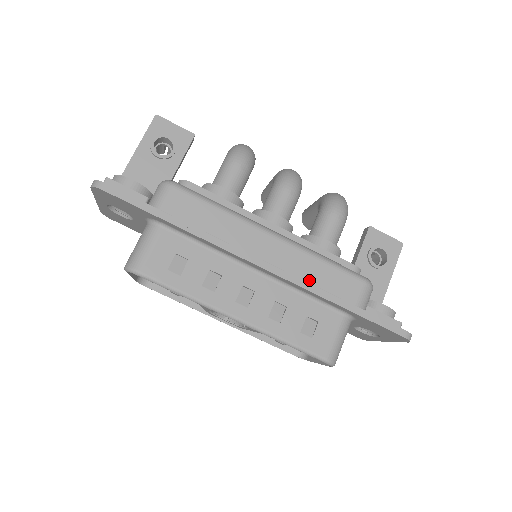
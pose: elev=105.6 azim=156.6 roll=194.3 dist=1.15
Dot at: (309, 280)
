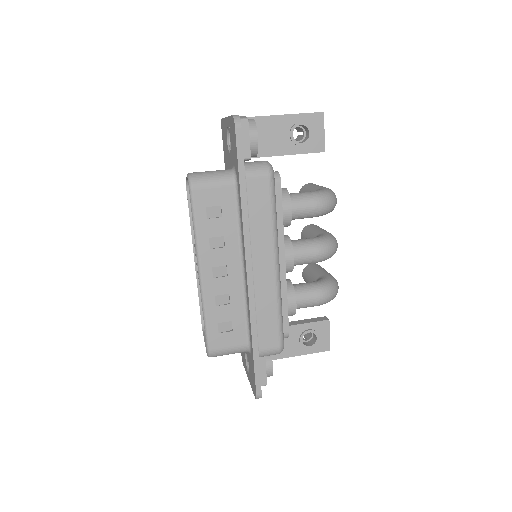
Dot at: (258, 309)
